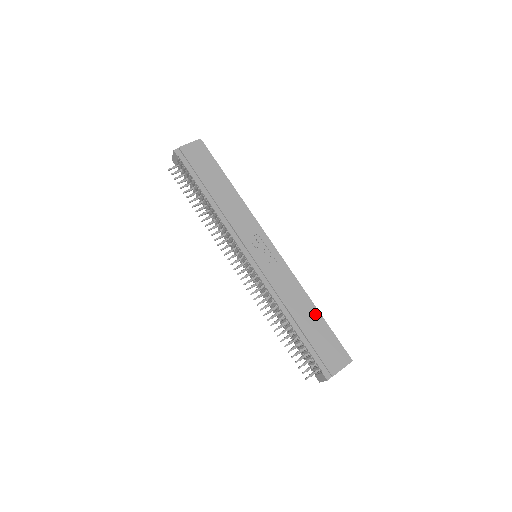
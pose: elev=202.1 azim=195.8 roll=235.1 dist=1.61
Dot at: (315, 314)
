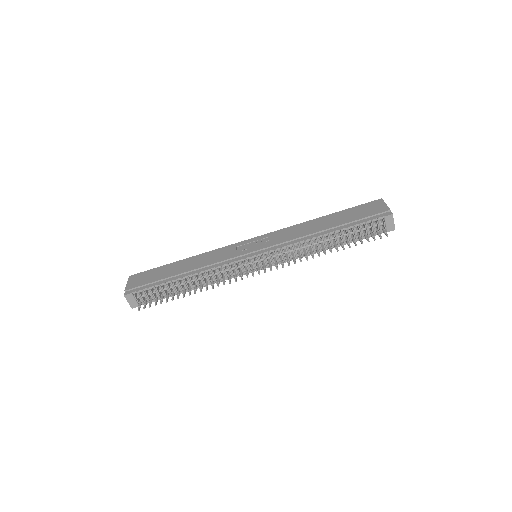
Dot at: (328, 217)
